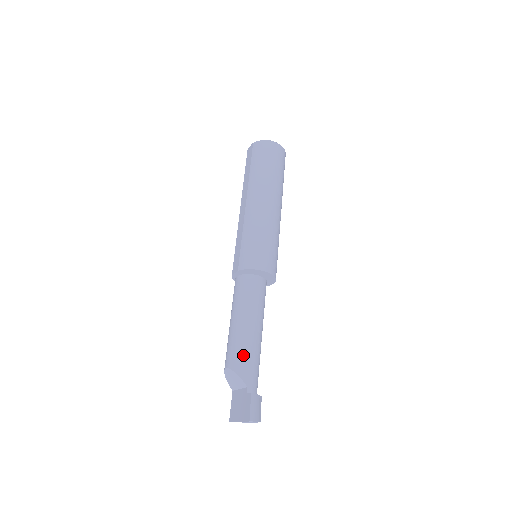
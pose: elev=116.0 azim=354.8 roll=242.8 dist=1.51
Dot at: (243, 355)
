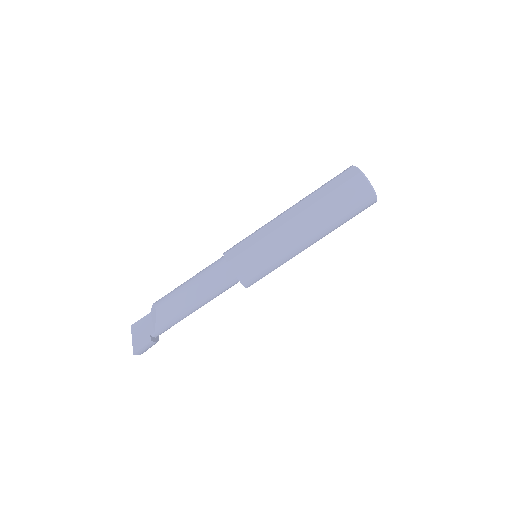
Dot at: (171, 314)
